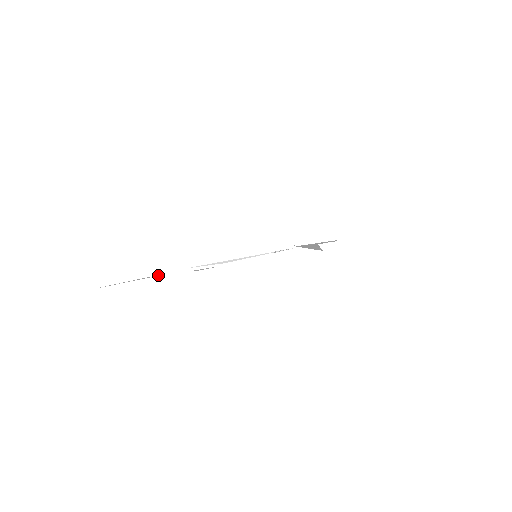
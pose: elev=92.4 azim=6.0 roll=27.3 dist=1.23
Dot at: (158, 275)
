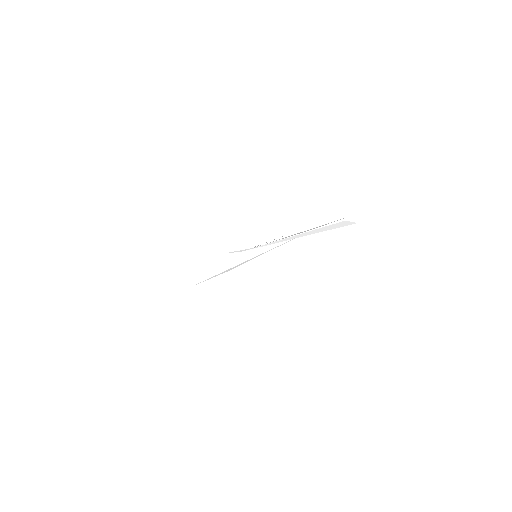
Dot at: occluded
